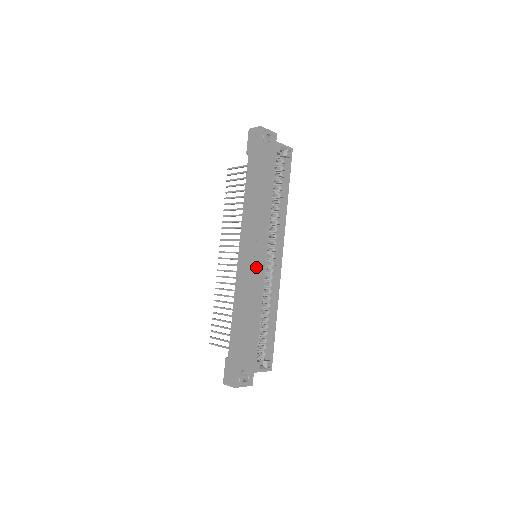
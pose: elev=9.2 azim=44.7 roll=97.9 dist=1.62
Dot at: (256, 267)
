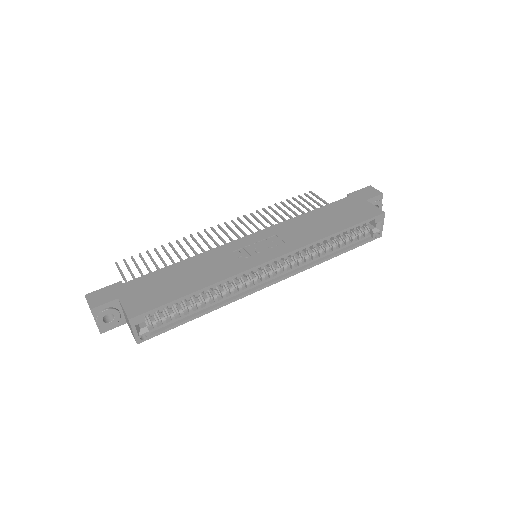
Dot at: (252, 258)
